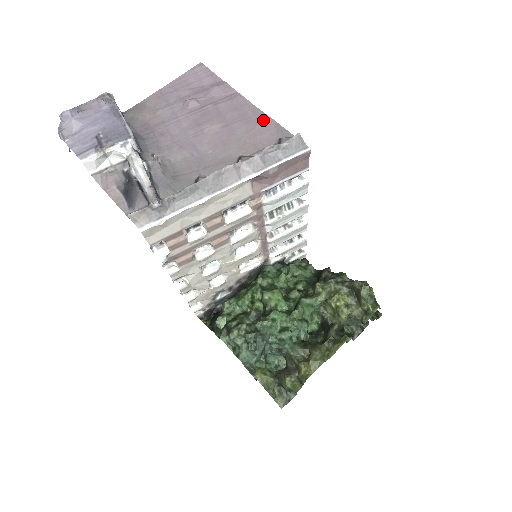
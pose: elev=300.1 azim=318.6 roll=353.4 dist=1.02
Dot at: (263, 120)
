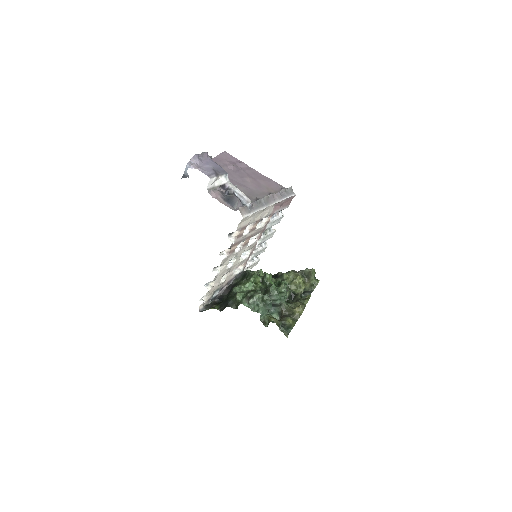
Dot at: (270, 180)
